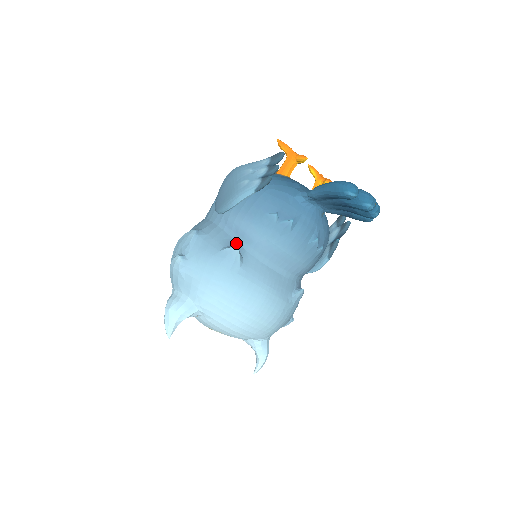
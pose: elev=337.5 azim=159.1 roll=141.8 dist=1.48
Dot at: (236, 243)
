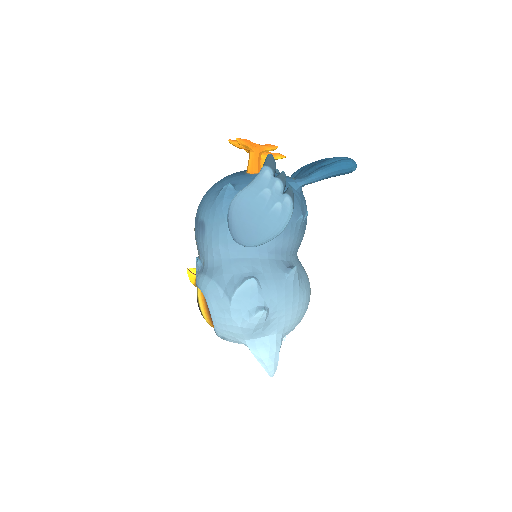
Dot at: (285, 262)
